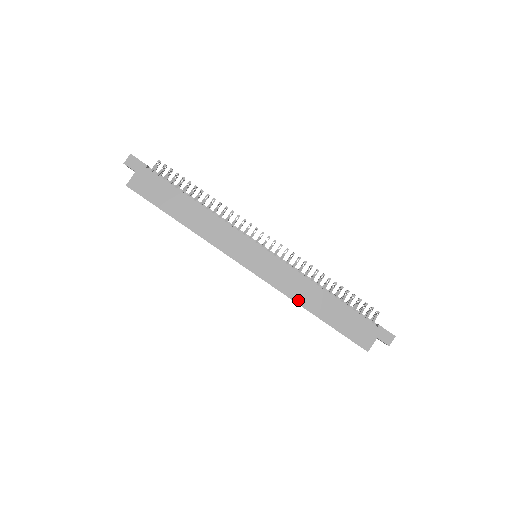
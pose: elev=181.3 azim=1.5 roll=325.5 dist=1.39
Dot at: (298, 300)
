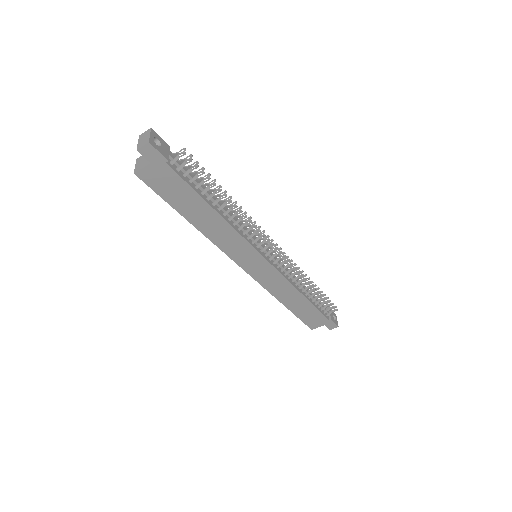
Dot at: (277, 296)
